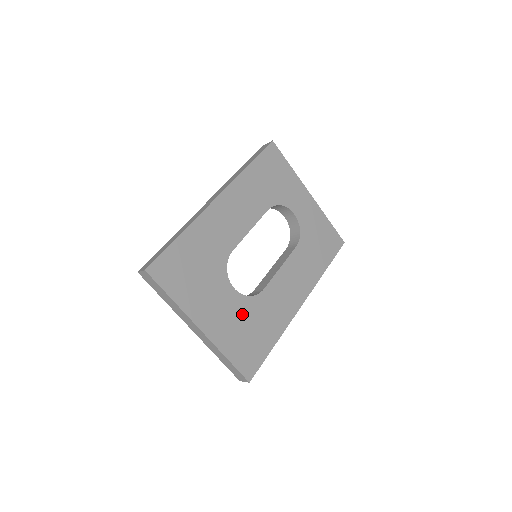
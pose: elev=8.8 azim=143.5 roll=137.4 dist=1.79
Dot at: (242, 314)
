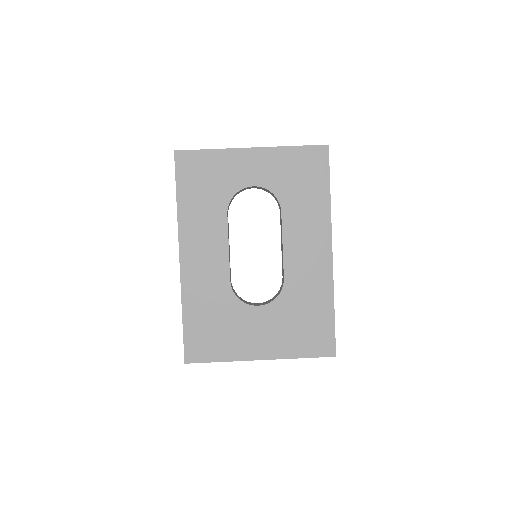
Dot at: (283, 317)
